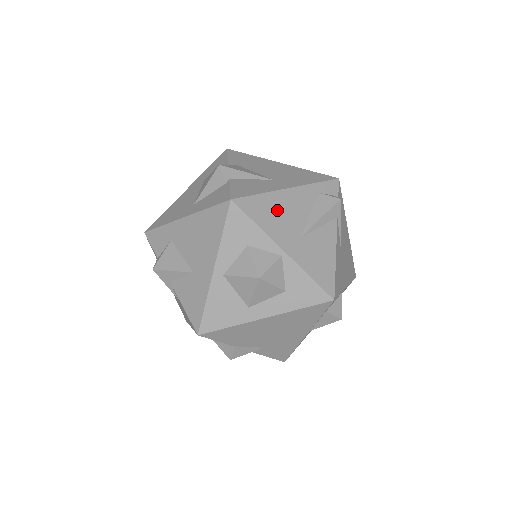
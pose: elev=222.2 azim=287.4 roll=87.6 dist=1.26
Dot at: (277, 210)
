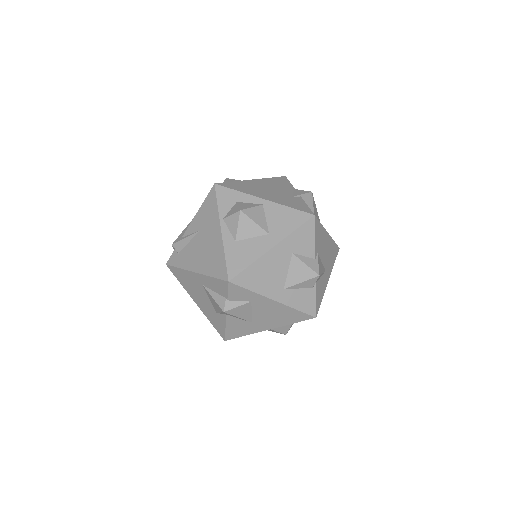
Dot at: occluded
